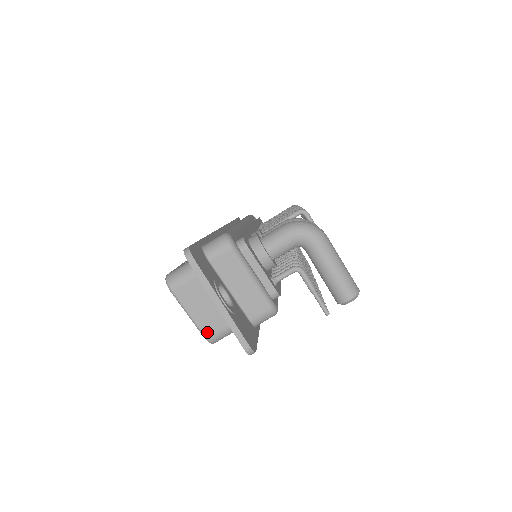
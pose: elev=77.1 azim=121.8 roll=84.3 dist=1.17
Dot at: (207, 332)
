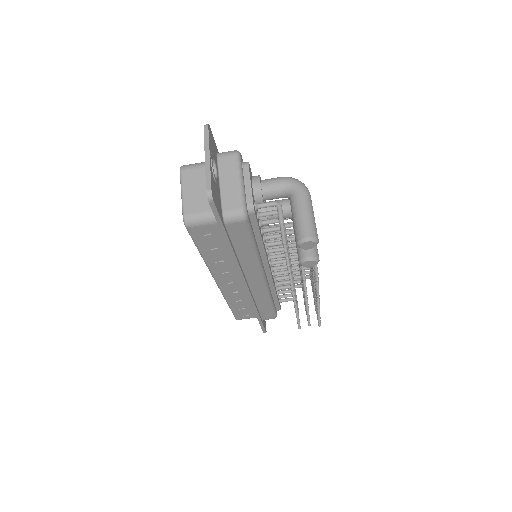
Dot at: (187, 210)
